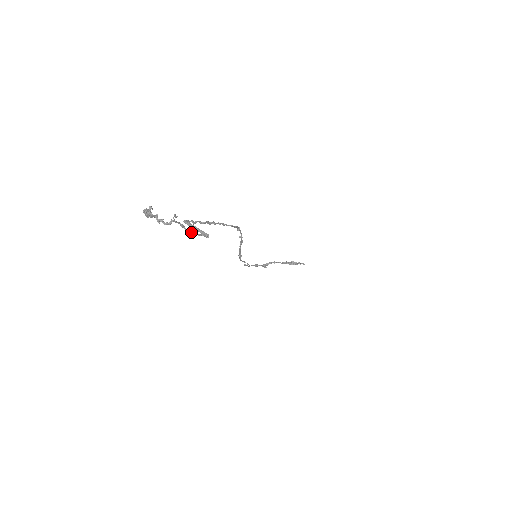
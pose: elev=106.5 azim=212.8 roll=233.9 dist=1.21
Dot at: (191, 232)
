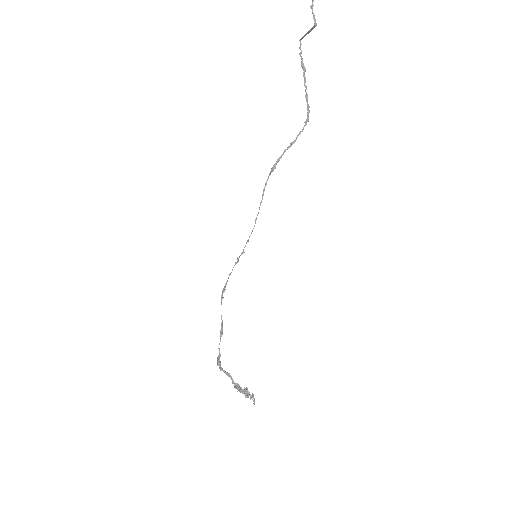
Dot at: (312, 9)
